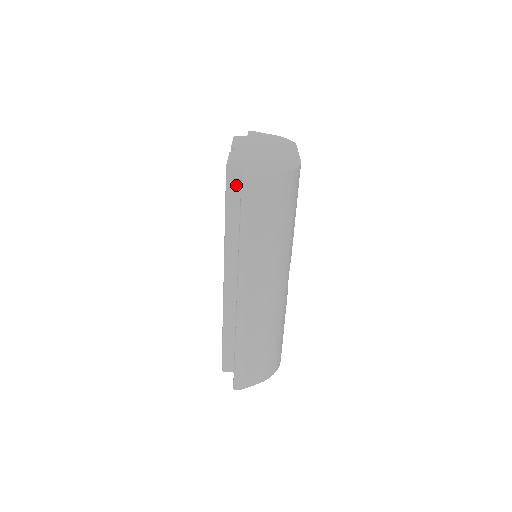
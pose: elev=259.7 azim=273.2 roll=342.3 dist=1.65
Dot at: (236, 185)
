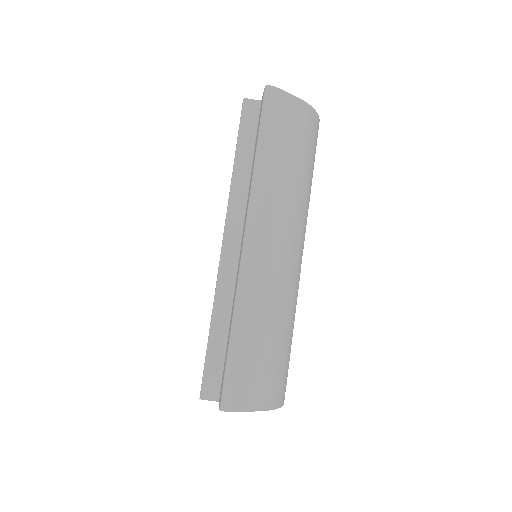
Dot at: (252, 120)
